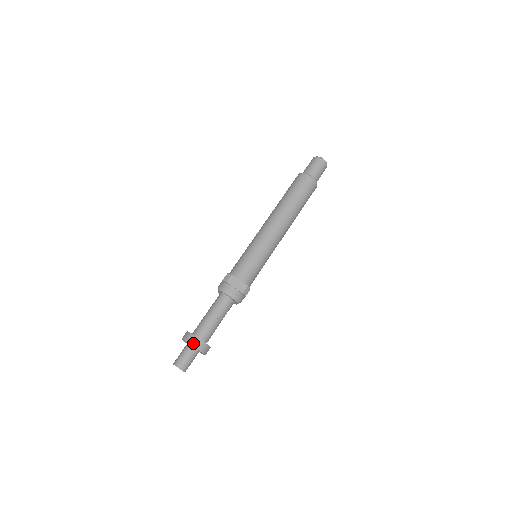
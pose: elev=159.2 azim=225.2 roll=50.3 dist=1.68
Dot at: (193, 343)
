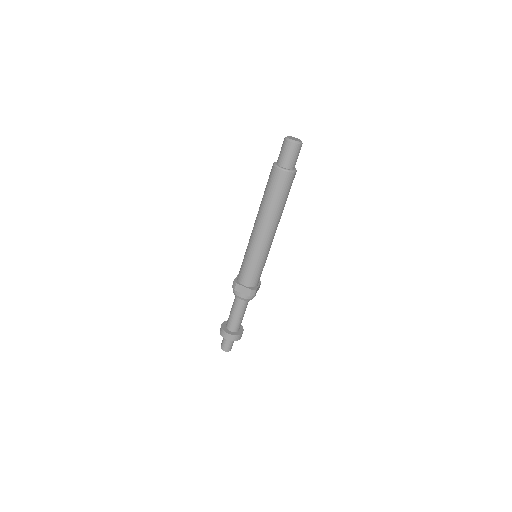
Dot at: (225, 337)
